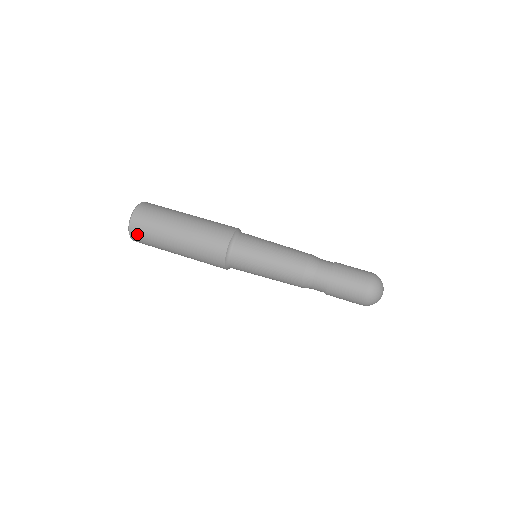
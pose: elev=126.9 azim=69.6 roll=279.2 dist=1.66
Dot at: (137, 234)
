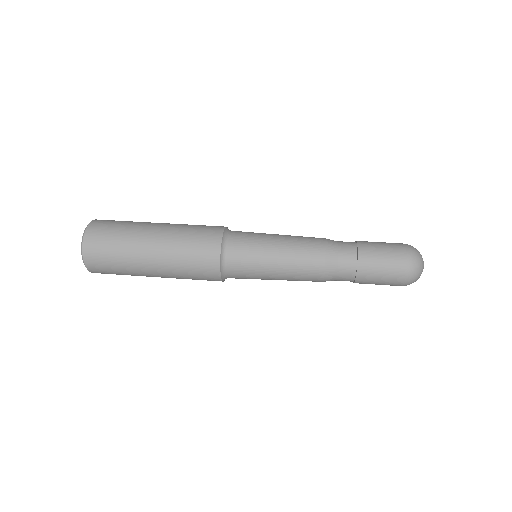
Dot at: (95, 237)
